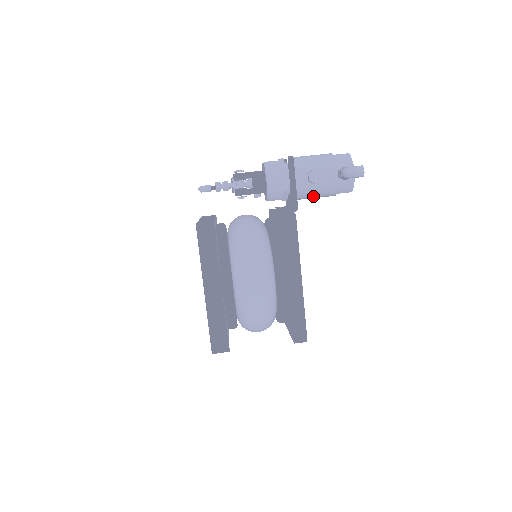
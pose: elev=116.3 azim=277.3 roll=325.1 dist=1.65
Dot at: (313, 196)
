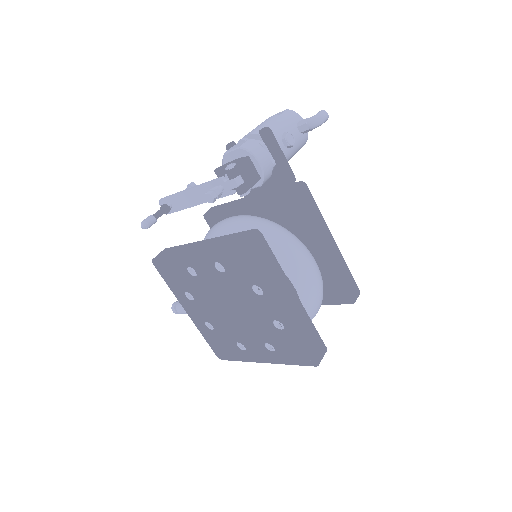
Dot at: occluded
